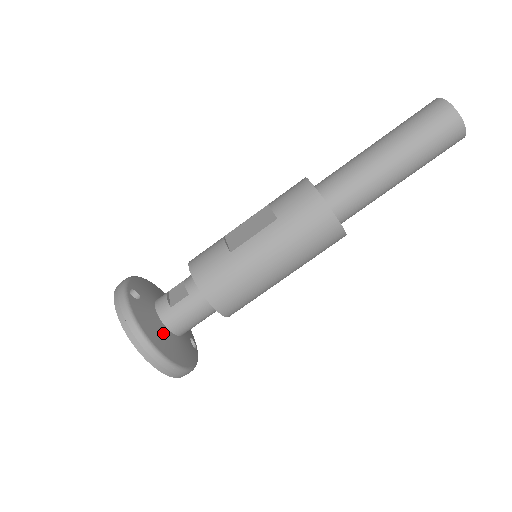
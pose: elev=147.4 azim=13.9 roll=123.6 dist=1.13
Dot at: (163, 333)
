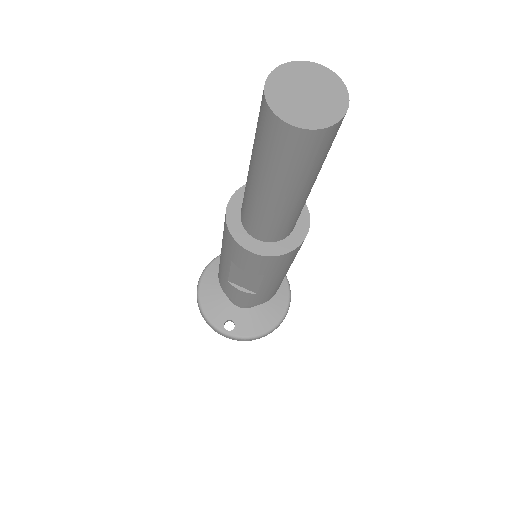
Dot at: (264, 308)
